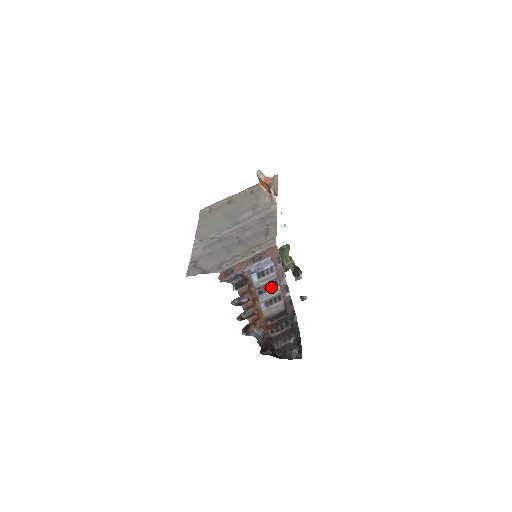
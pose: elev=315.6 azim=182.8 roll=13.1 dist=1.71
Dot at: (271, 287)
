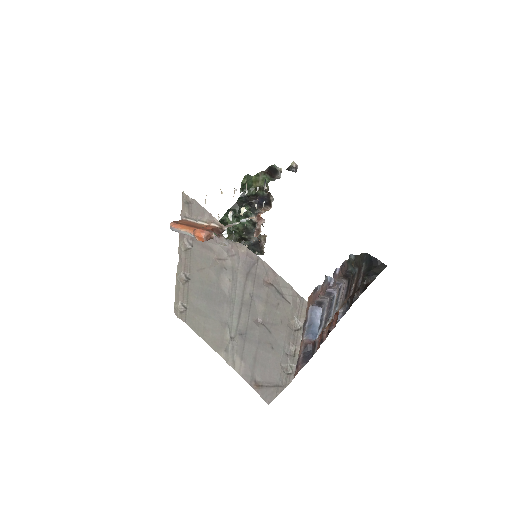
Dot at: (331, 306)
